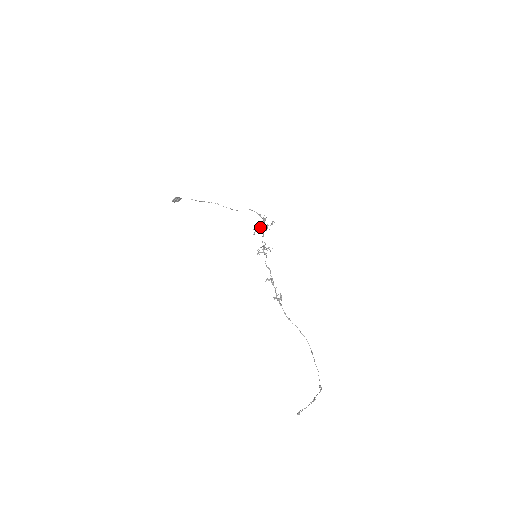
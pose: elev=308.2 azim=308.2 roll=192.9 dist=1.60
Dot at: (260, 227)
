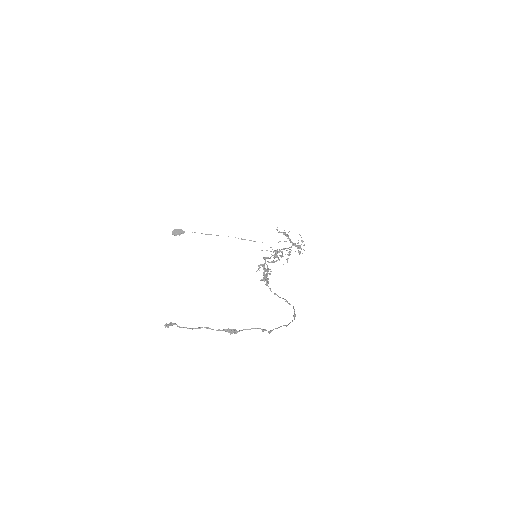
Dot at: occluded
